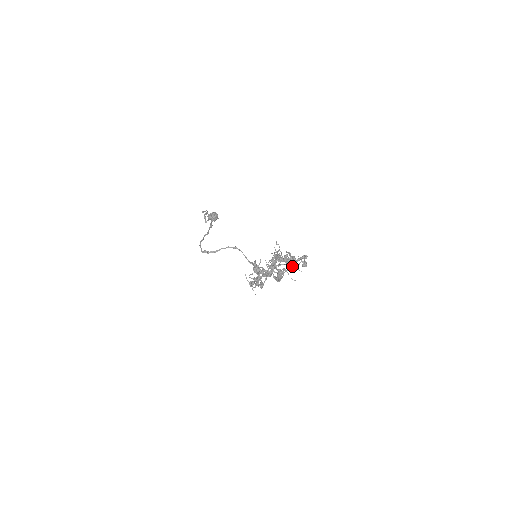
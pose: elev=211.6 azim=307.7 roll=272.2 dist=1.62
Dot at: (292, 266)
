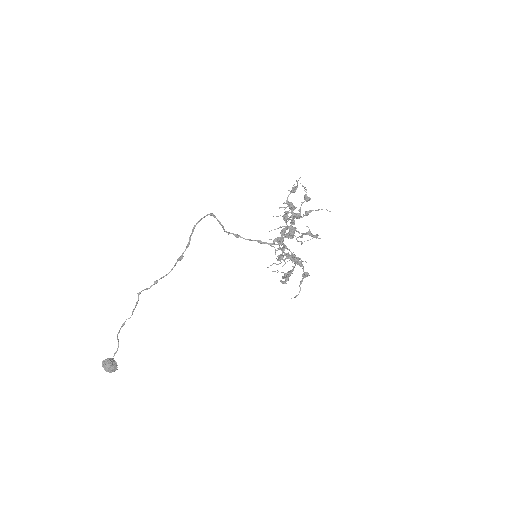
Dot at: (319, 209)
